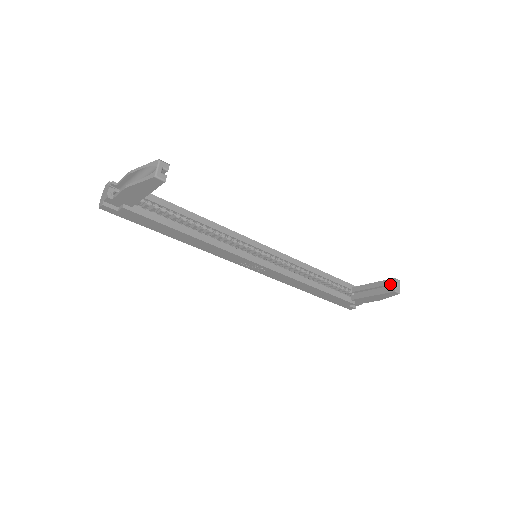
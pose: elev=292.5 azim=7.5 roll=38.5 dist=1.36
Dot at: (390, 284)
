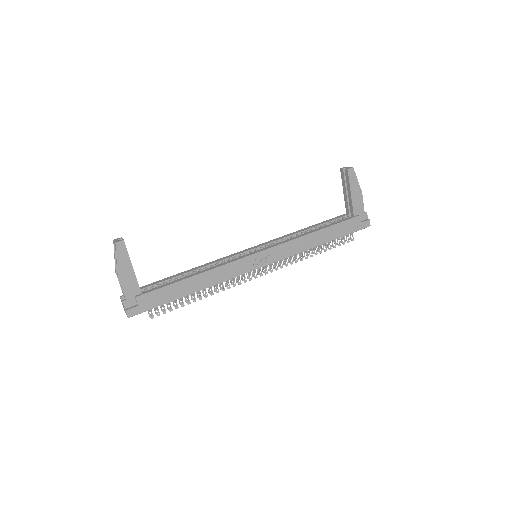
Dot at: (344, 174)
